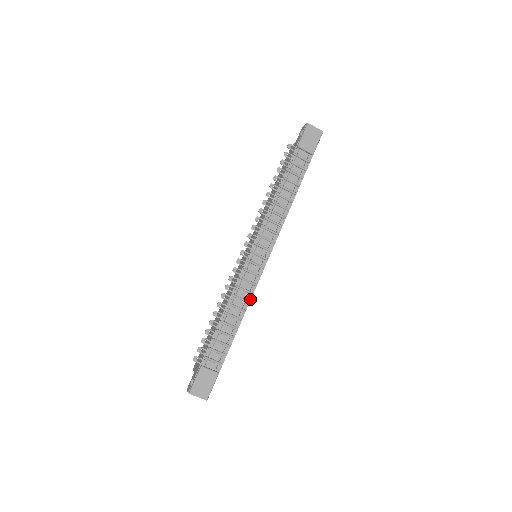
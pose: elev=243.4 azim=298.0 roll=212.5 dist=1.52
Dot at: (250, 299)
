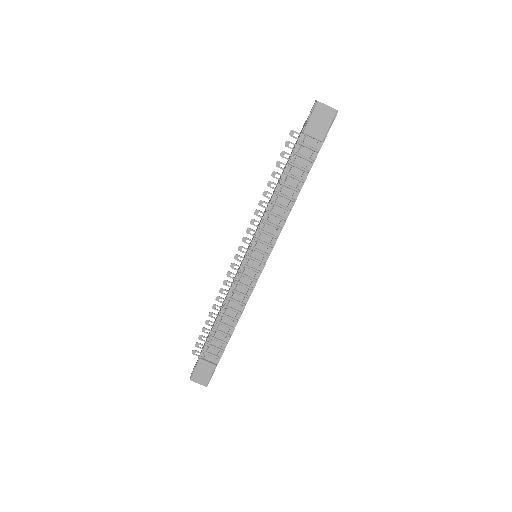
Dot at: (246, 302)
